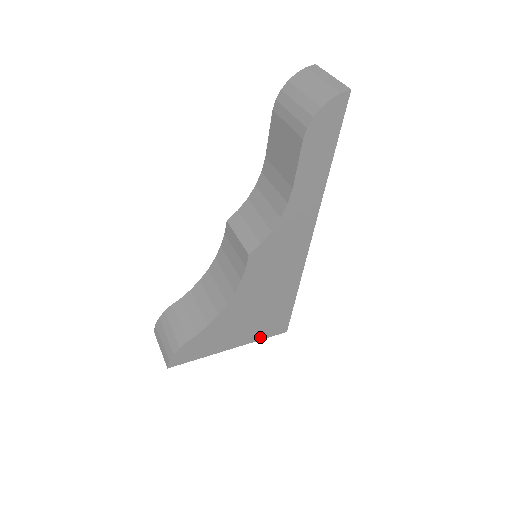
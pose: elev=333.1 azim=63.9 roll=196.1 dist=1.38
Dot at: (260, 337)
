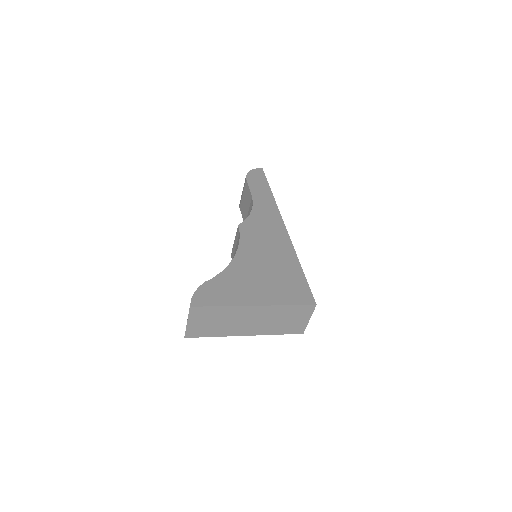
Dot at: (286, 302)
